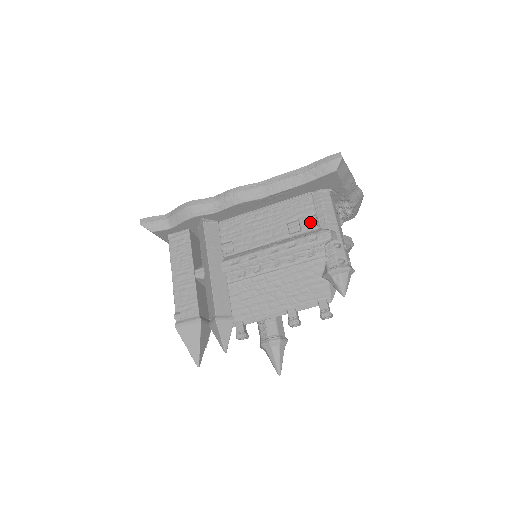
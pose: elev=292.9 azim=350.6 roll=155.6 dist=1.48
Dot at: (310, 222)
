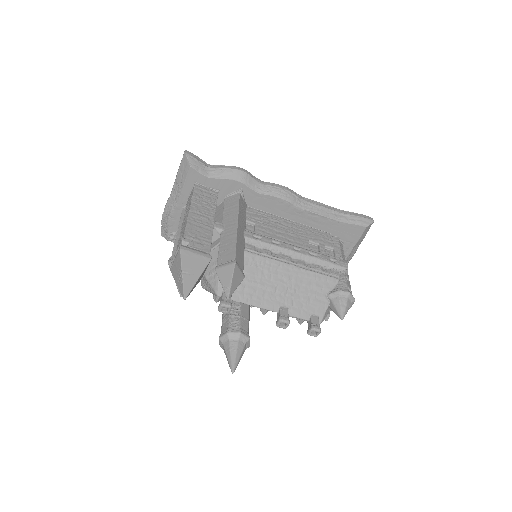
Dot at: (327, 252)
